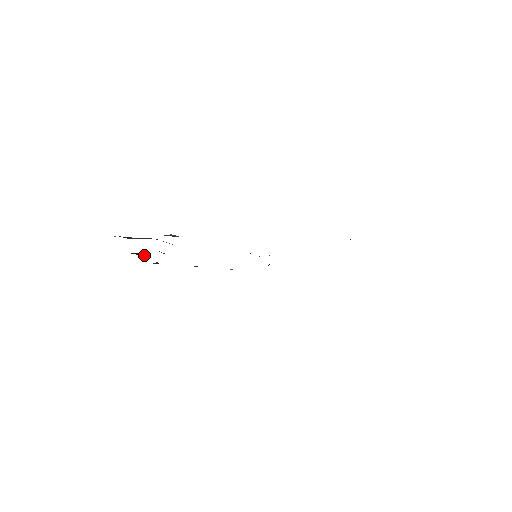
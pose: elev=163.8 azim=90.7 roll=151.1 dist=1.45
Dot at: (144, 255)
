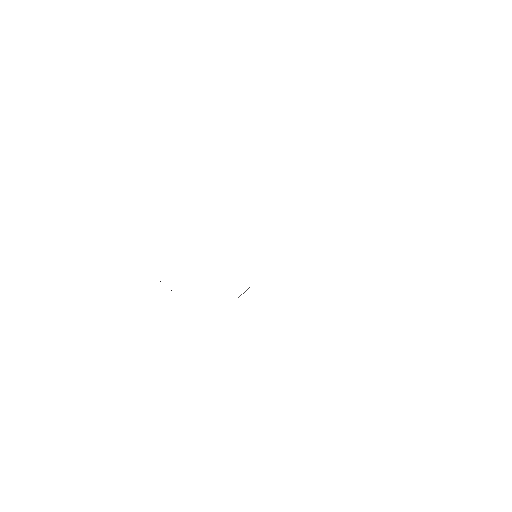
Dot at: occluded
